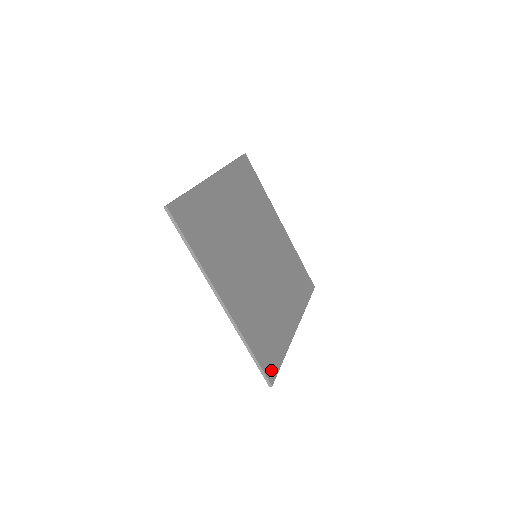
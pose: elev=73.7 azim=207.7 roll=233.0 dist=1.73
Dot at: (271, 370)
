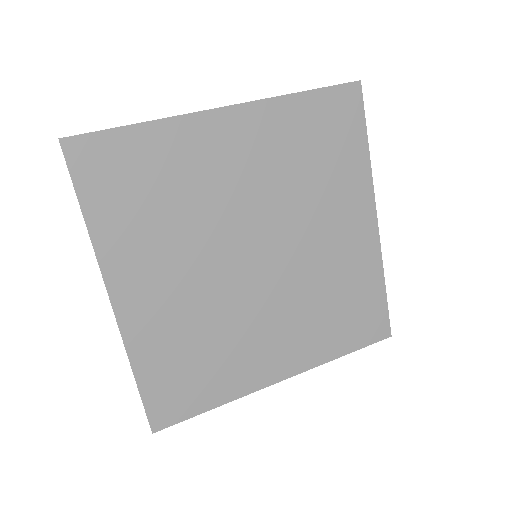
Dot at: (166, 414)
